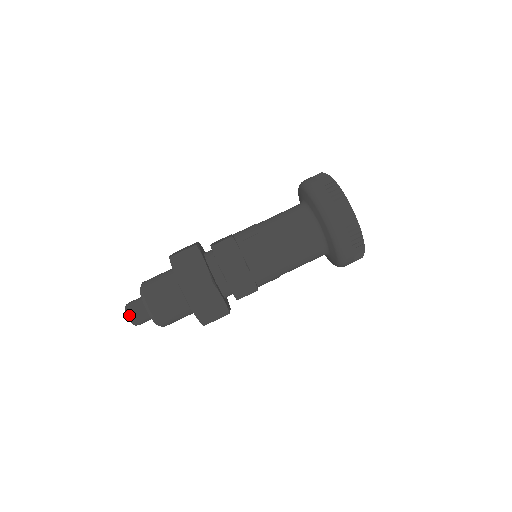
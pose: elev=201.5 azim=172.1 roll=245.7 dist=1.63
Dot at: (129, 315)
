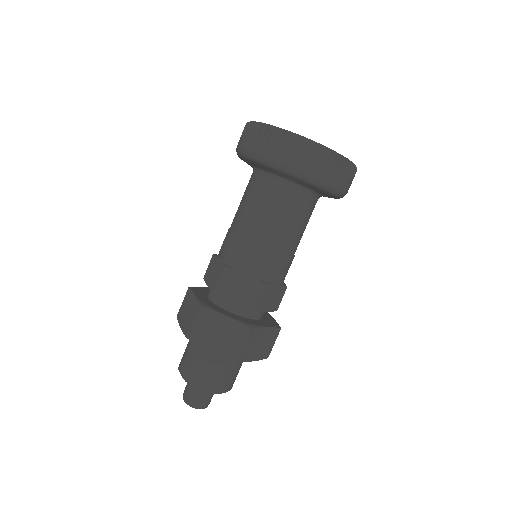
Dot at: (184, 400)
